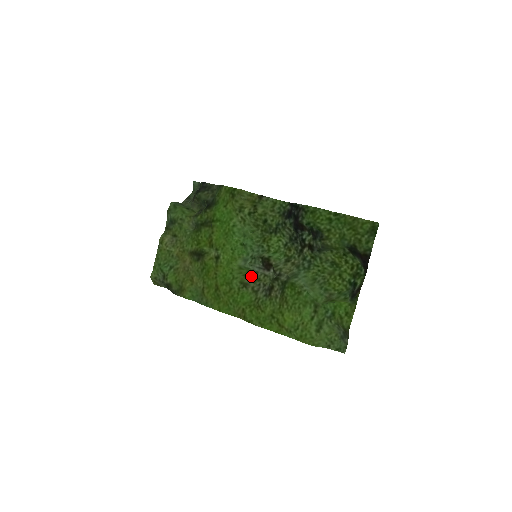
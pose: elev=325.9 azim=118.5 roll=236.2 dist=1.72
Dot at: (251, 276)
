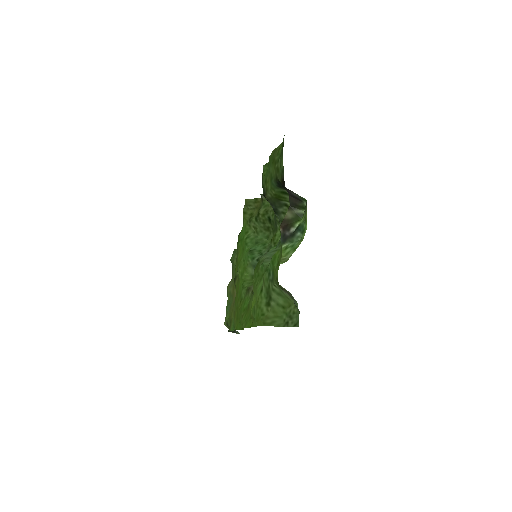
Dot at: occluded
